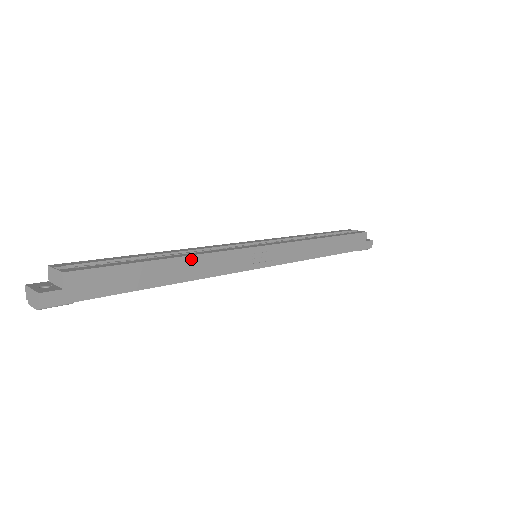
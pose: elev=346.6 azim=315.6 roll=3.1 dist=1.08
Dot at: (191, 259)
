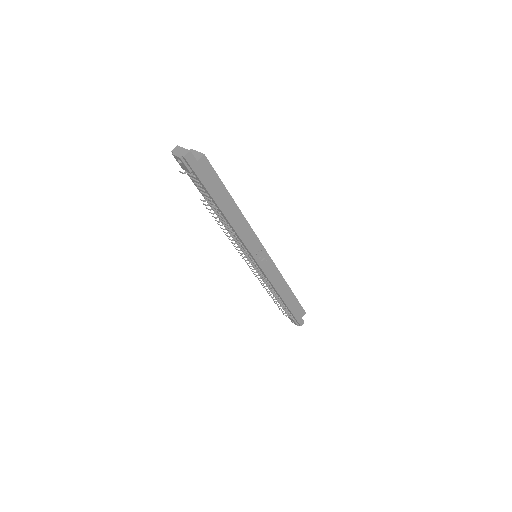
Dot at: (241, 215)
